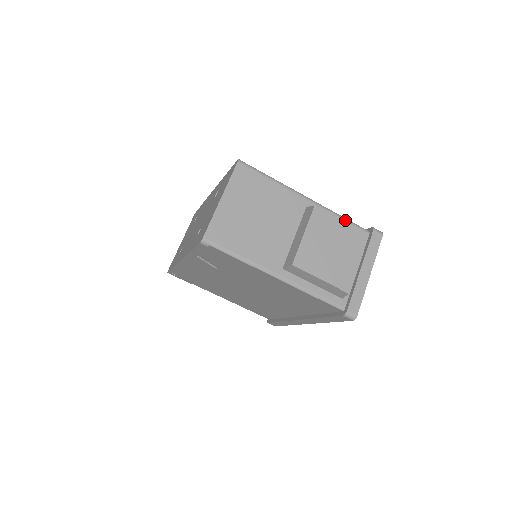
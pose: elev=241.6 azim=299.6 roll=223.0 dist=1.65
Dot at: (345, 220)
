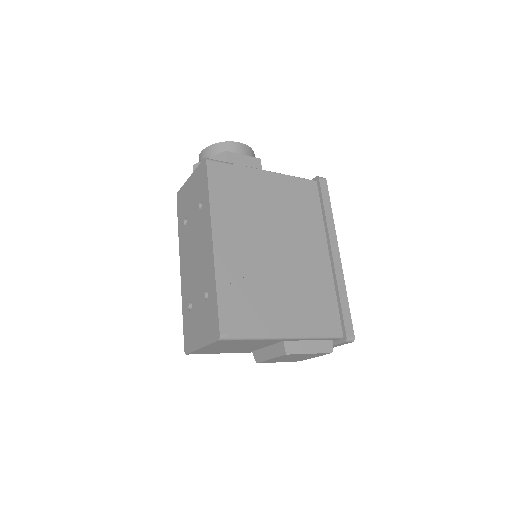
Dot at: (320, 339)
